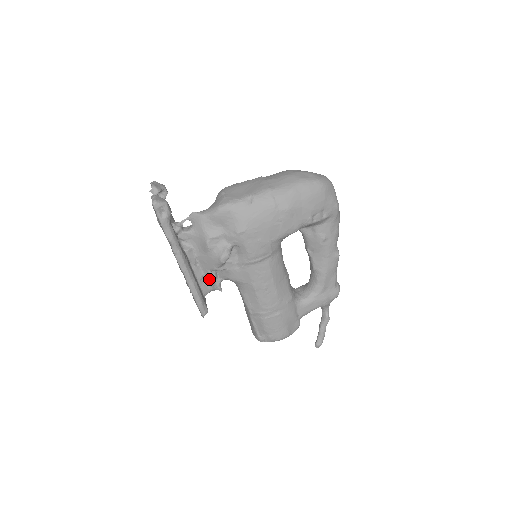
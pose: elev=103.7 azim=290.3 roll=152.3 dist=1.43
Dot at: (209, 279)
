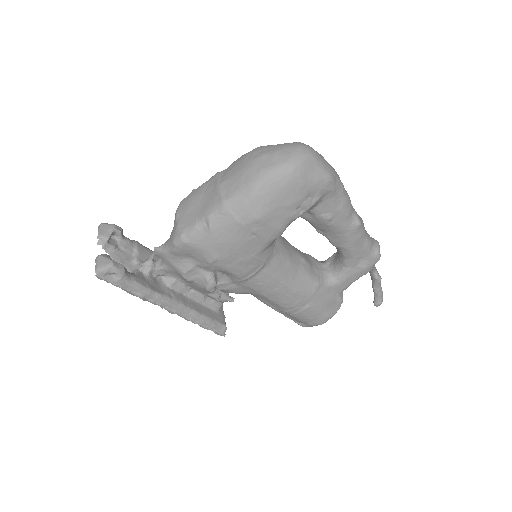
Dot at: (212, 298)
